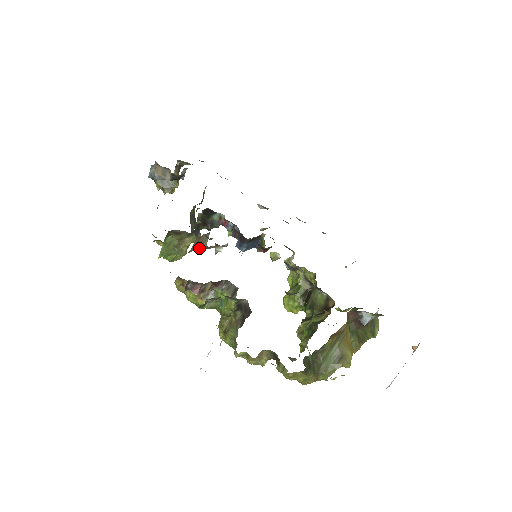
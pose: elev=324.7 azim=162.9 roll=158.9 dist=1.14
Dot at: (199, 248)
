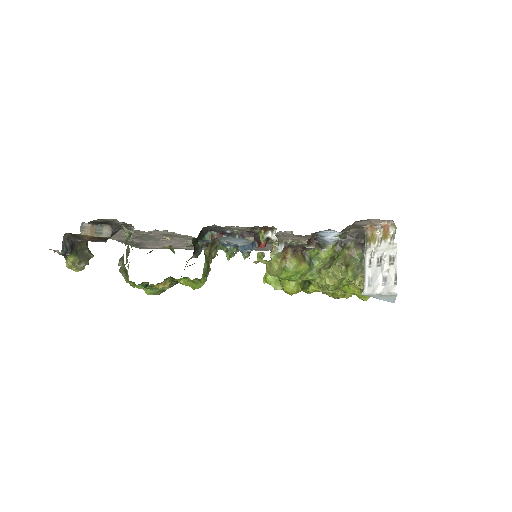
Dot at: (248, 243)
